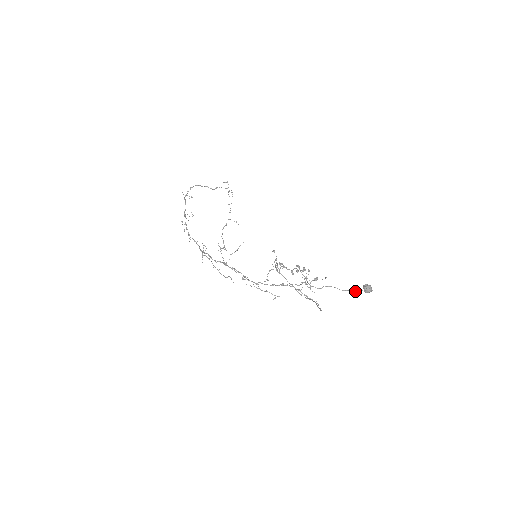
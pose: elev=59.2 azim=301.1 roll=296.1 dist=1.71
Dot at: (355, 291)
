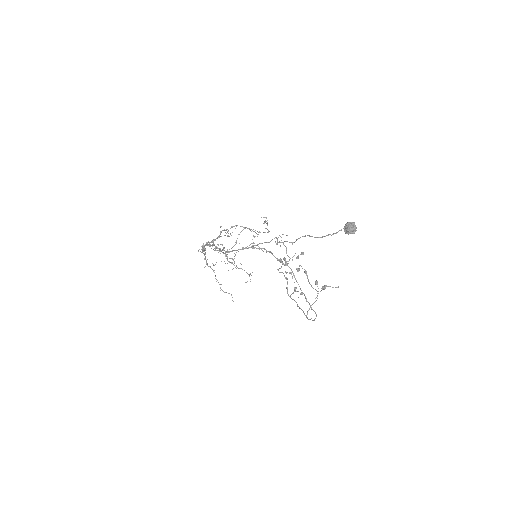
Dot at: occluded
